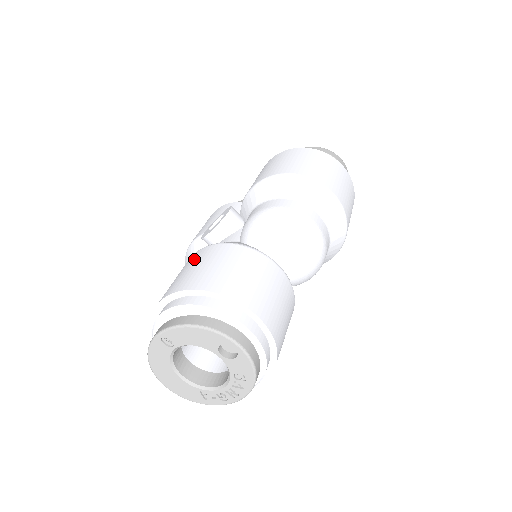
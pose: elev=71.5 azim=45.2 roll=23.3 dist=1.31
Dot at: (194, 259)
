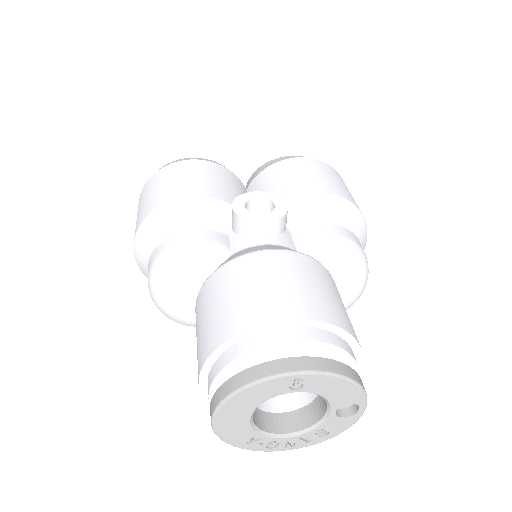
Dot at: (292, 266)
